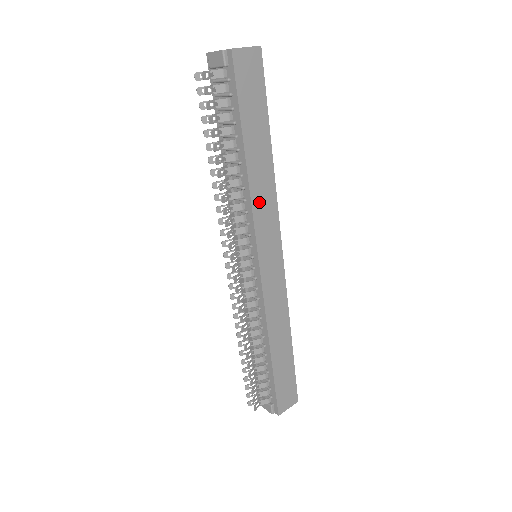
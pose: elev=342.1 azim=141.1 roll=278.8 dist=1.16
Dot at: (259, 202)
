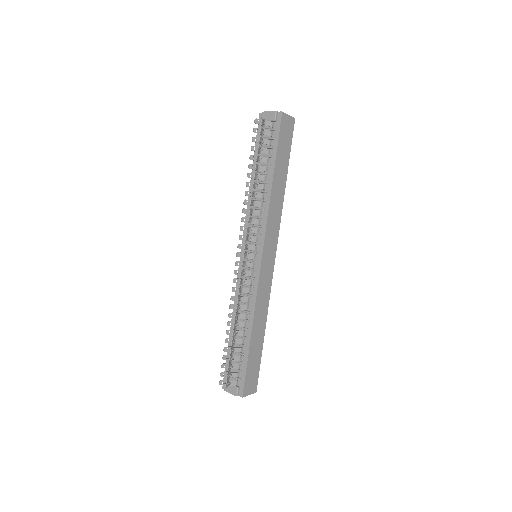
Dot at: (272, 213)
